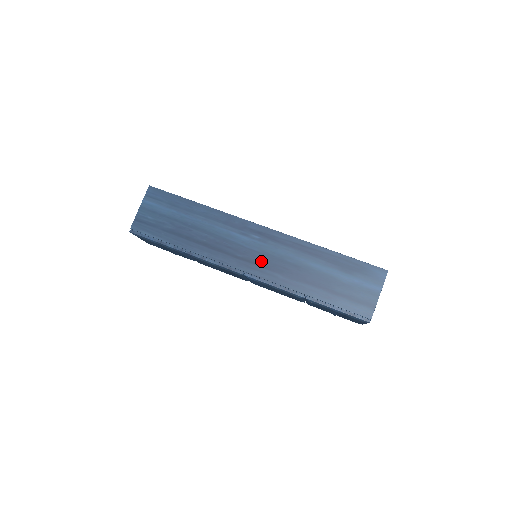
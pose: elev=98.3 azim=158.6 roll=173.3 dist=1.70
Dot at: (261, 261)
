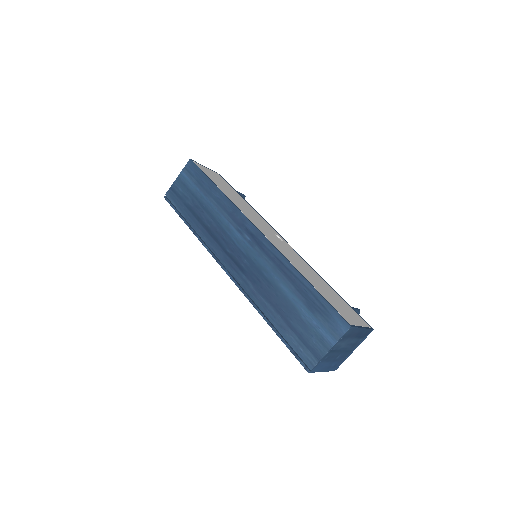
Dot at: (242, 264)
